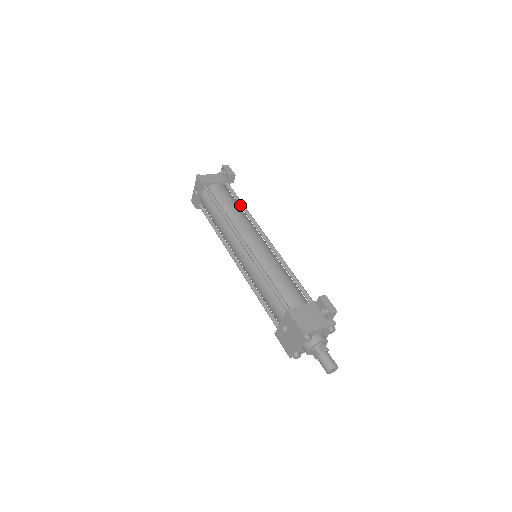
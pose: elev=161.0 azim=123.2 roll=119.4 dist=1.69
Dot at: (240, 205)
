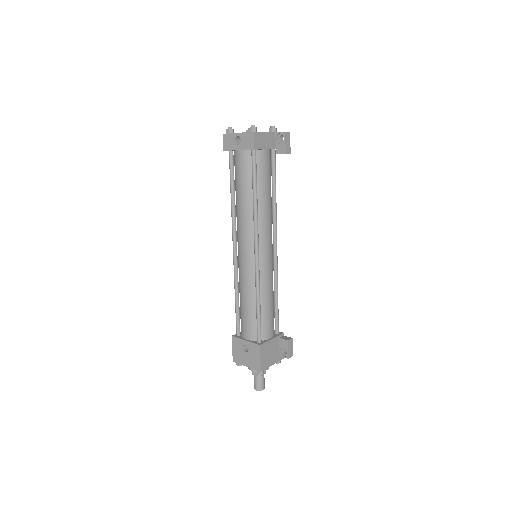
Dot at: (273, 190)
